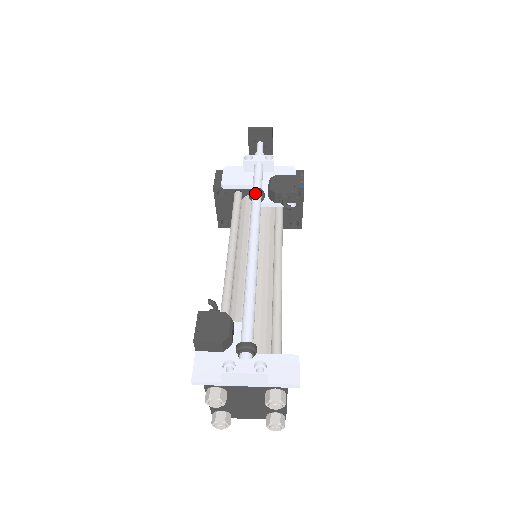
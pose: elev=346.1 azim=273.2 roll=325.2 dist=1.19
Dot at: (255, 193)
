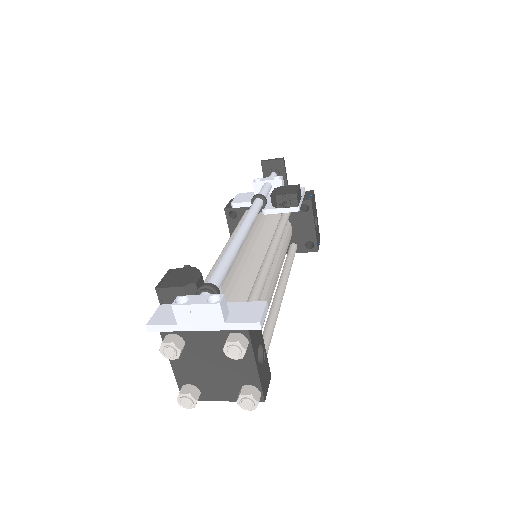
Dot at: (256, 198)
